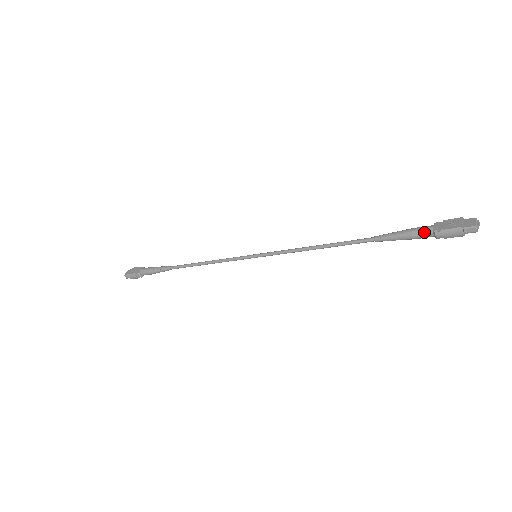
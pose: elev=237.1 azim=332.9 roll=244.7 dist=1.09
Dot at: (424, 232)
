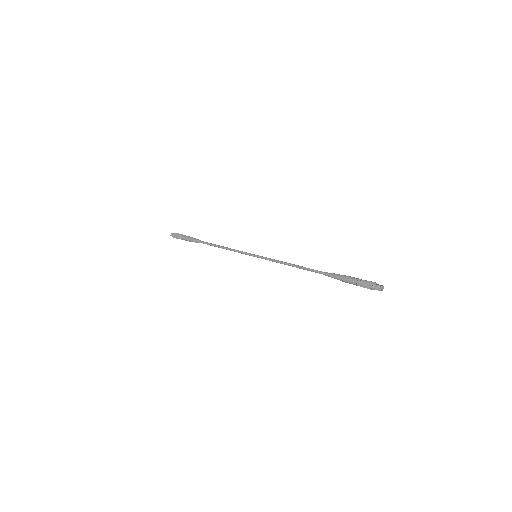
Dot at: (353, 279)
